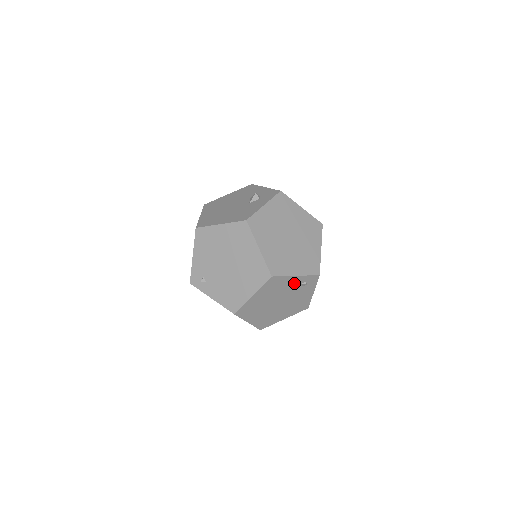
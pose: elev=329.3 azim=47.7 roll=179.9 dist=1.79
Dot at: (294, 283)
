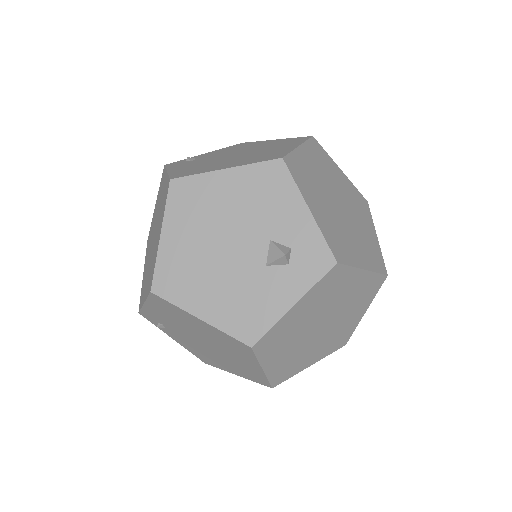
Dot at: occluded
